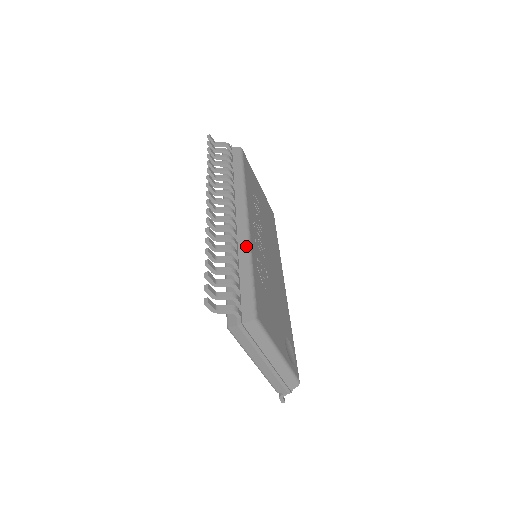
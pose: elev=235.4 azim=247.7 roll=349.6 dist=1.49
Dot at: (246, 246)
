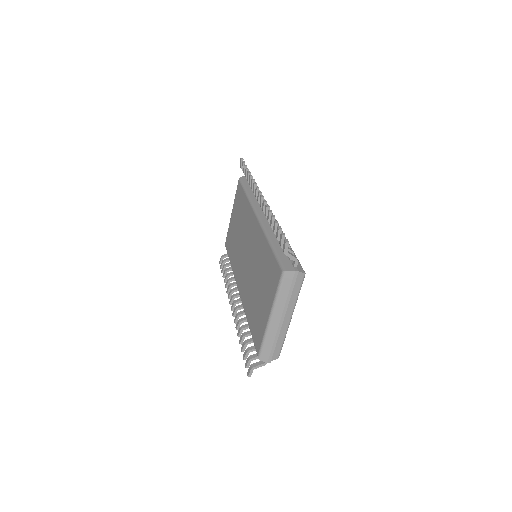
Dot at: occluded
